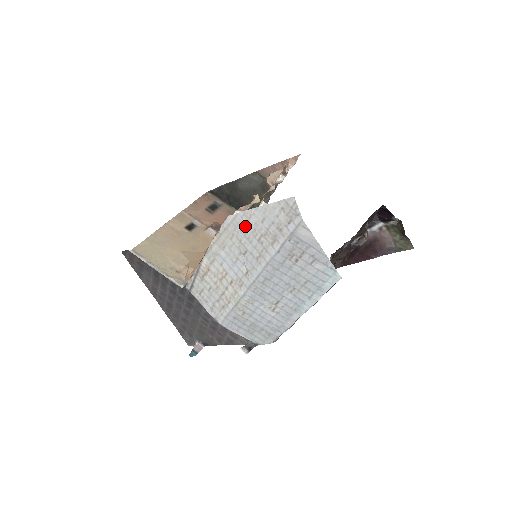
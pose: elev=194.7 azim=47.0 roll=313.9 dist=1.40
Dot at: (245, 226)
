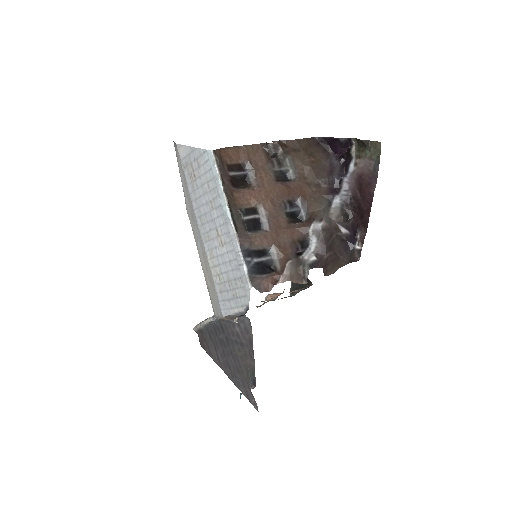
Dot at: (187, 201)
